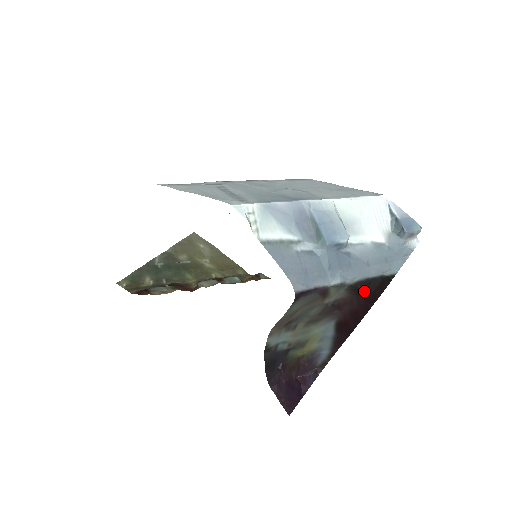
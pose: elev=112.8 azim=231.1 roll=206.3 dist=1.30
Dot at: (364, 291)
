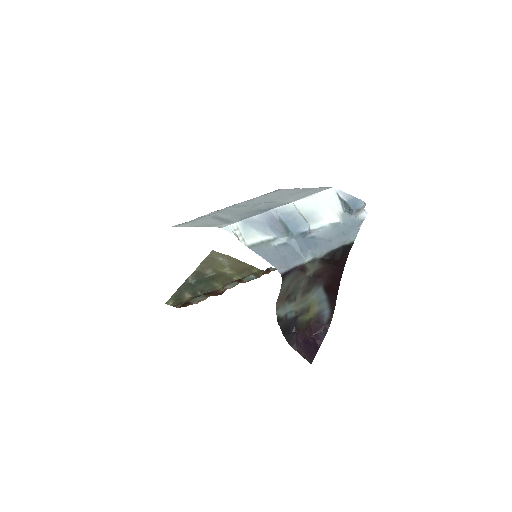
Dot at: (333, 260)
